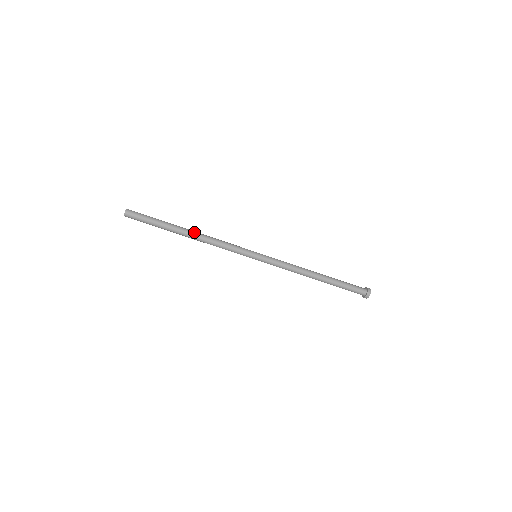
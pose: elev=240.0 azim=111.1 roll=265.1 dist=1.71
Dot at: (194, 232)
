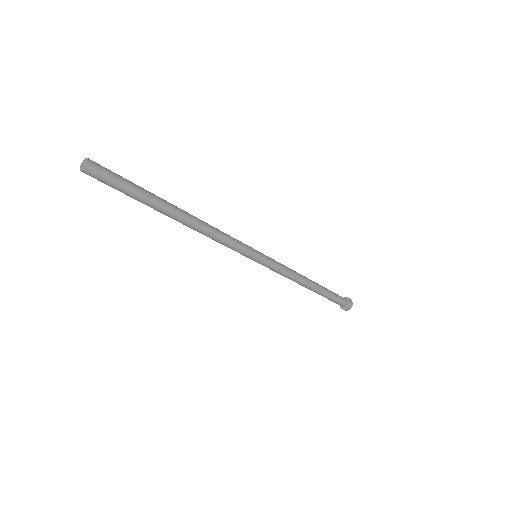
Dot at: (189, 217)
